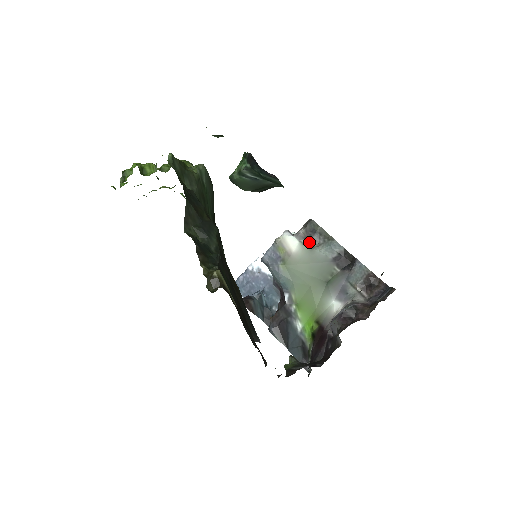
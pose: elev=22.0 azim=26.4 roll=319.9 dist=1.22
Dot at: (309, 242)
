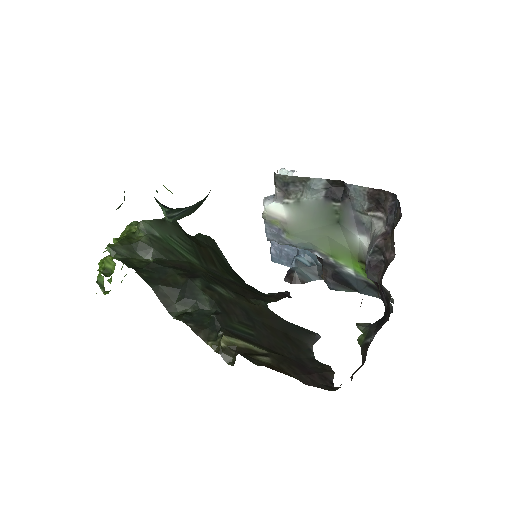
Dot at: (291, 197)
